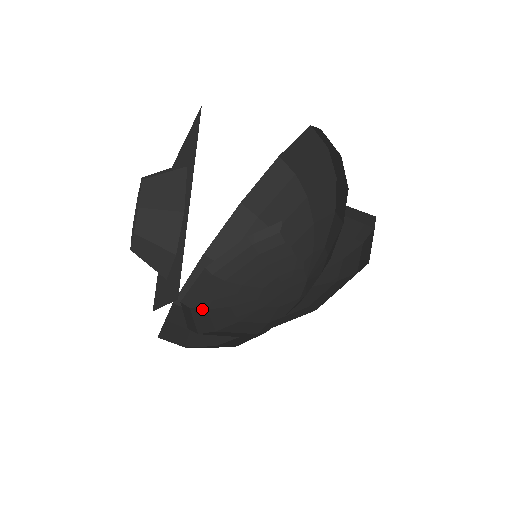
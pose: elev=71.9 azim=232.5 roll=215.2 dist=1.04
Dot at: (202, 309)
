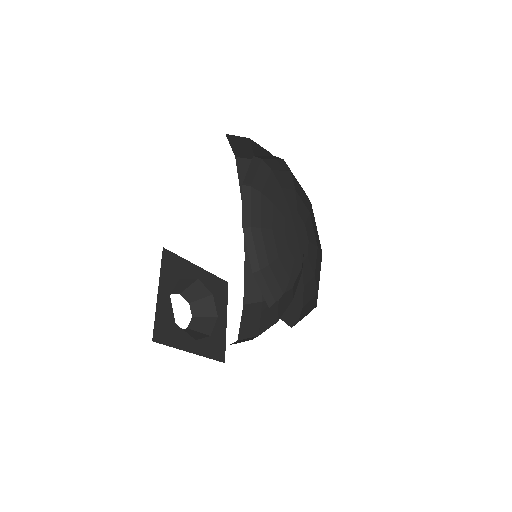
Dot at: (258, 228)
